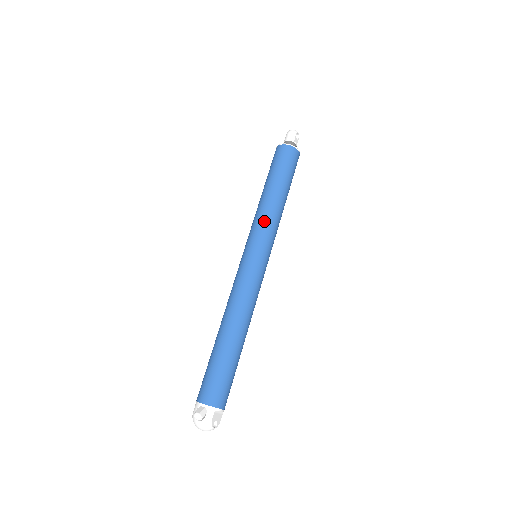
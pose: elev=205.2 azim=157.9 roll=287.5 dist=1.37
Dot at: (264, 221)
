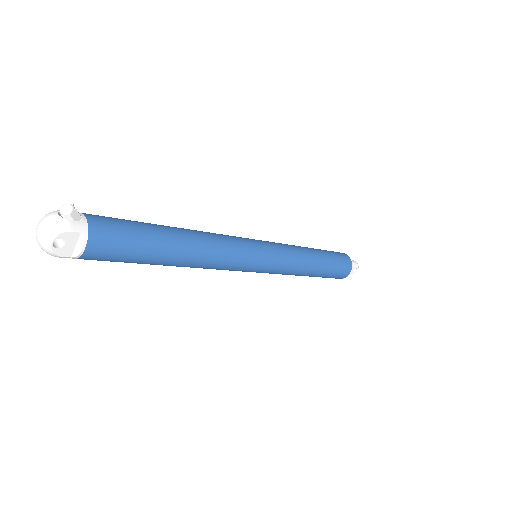
Dot at: (293, 250)
